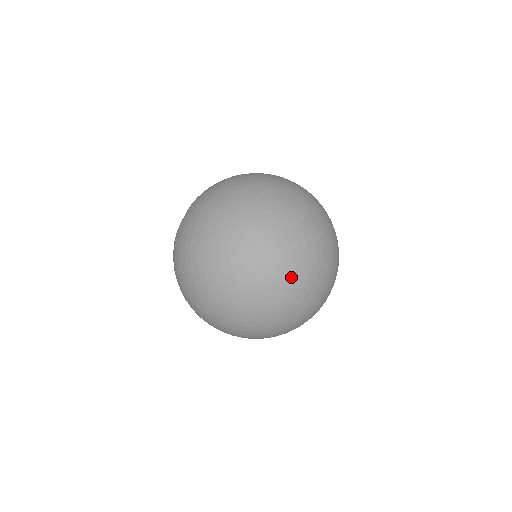
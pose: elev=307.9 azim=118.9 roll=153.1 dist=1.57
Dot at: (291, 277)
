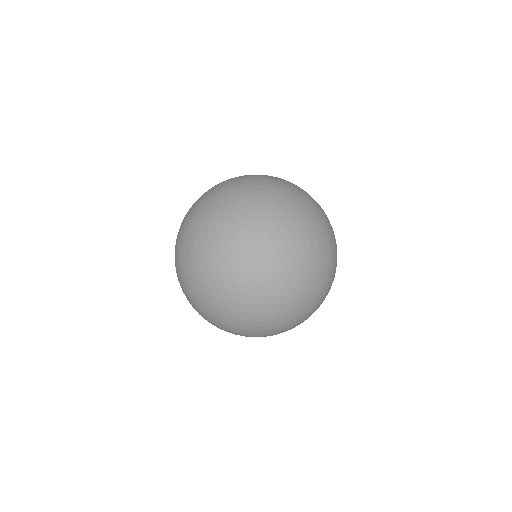
Dot at: (209, 228)
